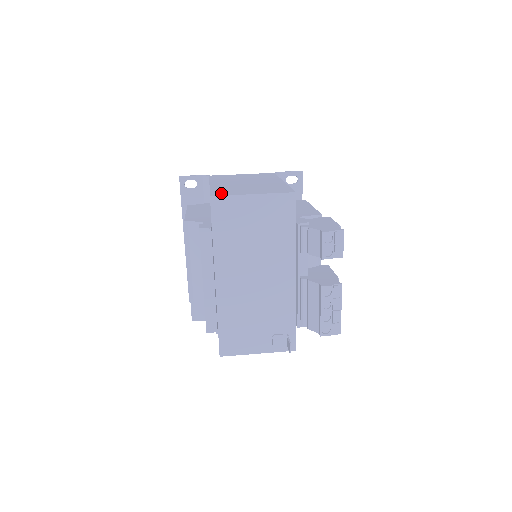
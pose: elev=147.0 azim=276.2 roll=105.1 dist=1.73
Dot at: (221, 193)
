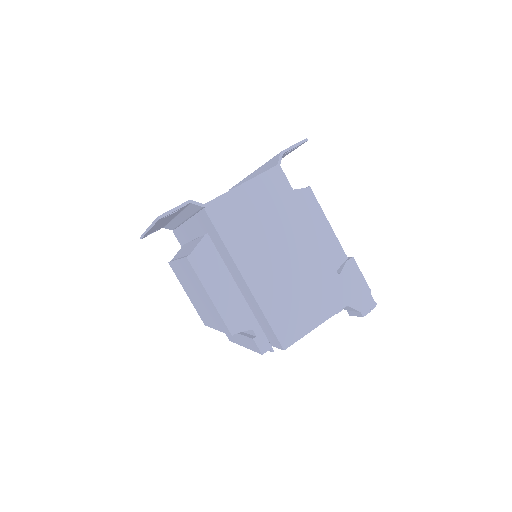
Dot at: (288, 333)
